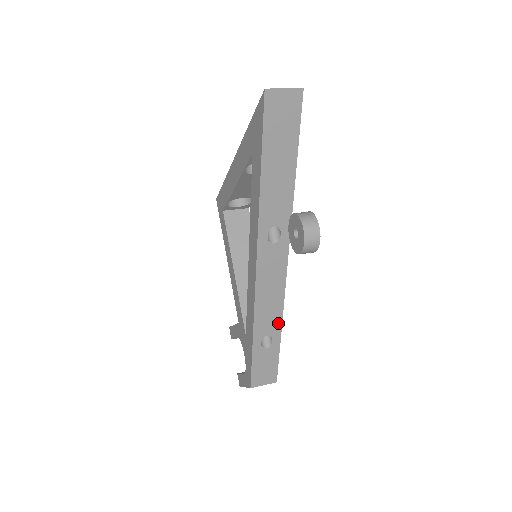
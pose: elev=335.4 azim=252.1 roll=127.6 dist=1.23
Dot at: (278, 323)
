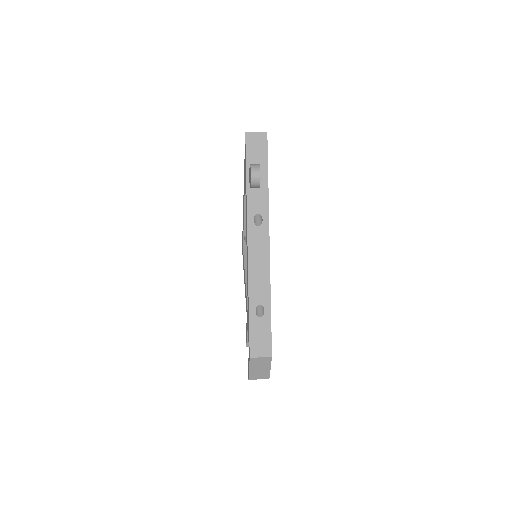
Dot at: (267, 294)
